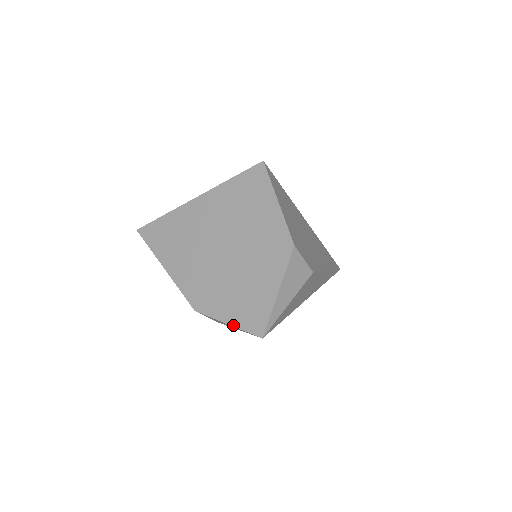
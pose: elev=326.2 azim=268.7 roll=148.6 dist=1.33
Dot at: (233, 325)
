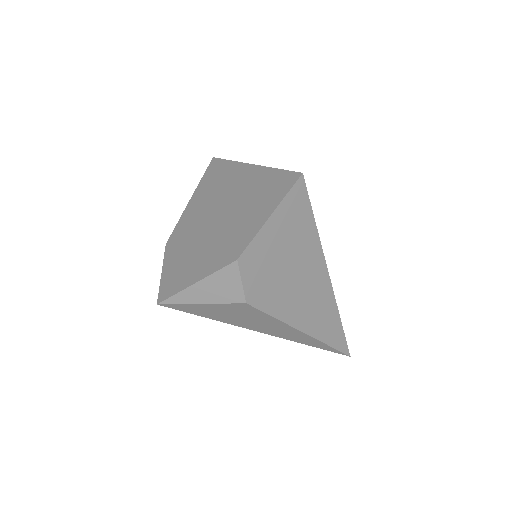
Dot at: (162, 276)
